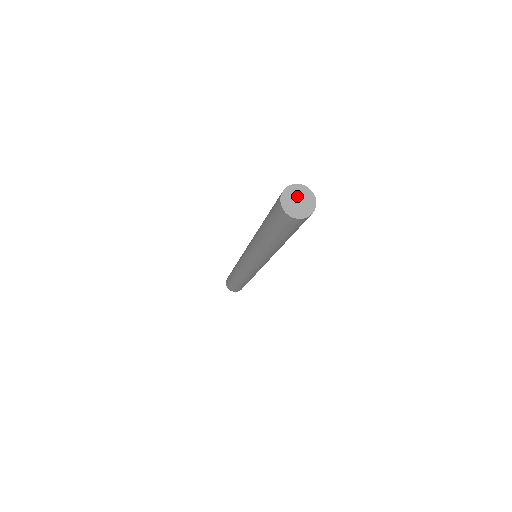
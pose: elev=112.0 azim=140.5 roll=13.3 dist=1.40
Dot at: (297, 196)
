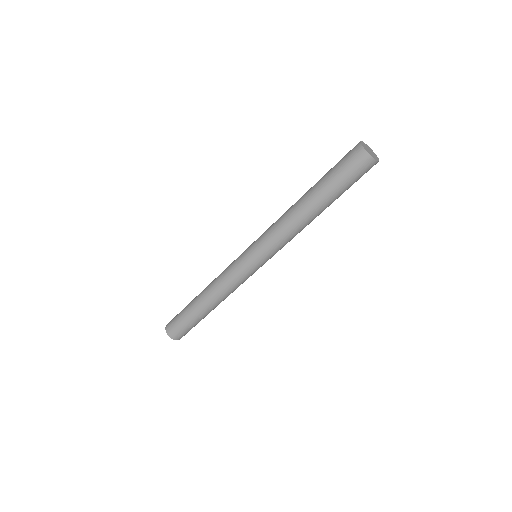
Dot at: (369, 149)
